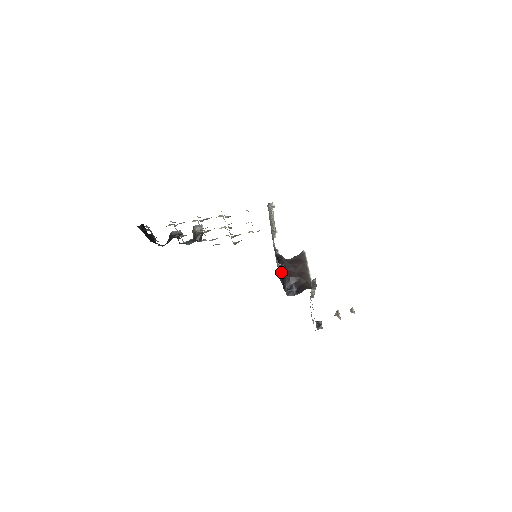
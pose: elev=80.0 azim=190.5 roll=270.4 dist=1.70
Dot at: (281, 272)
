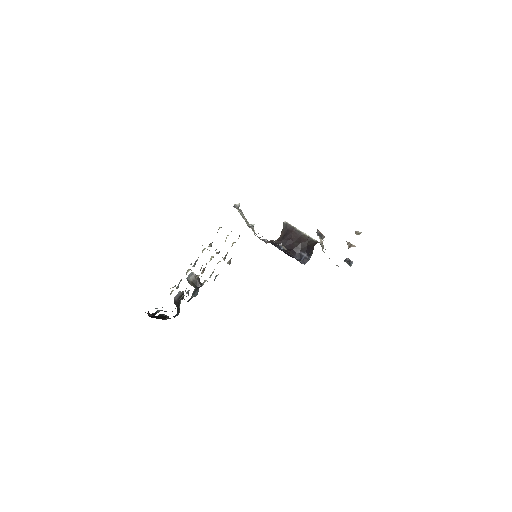
Dot at: occluded
